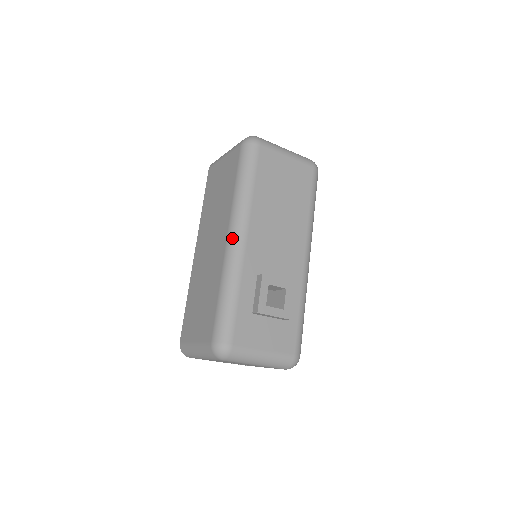
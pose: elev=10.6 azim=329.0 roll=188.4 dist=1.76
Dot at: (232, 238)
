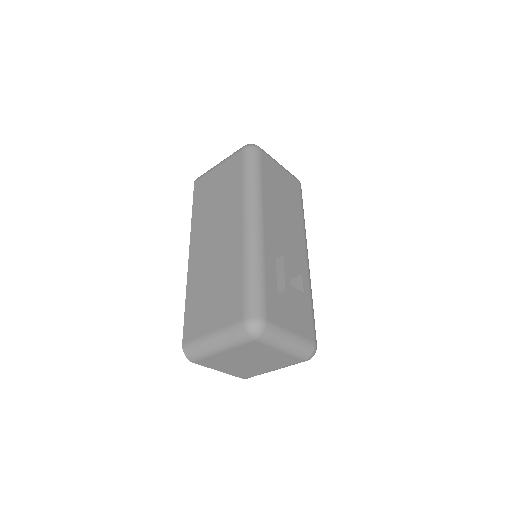
Dot at: (250, 223)
